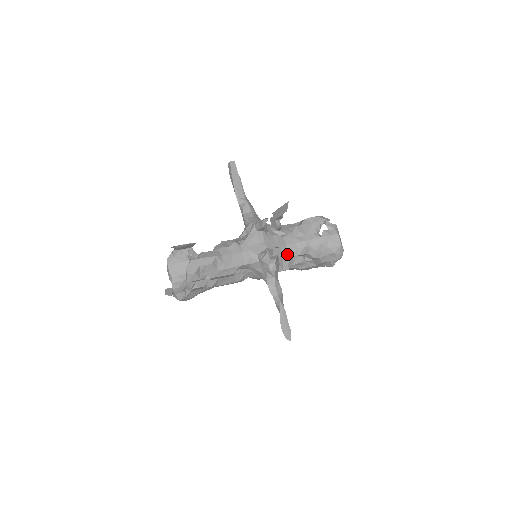
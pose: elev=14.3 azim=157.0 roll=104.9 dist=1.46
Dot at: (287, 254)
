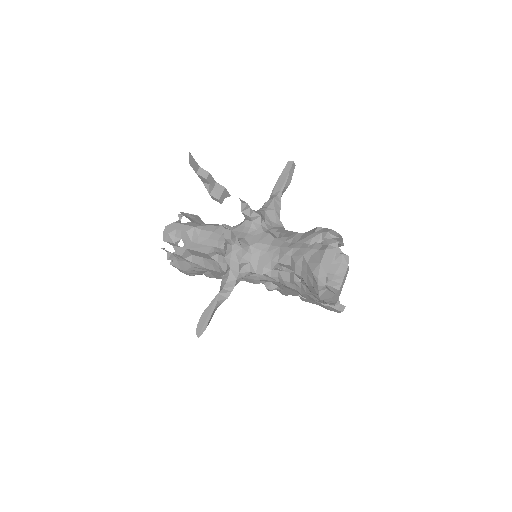
Dot at: (265, 255)
